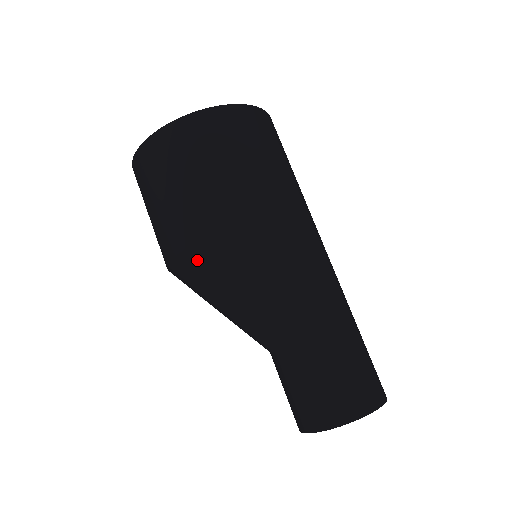
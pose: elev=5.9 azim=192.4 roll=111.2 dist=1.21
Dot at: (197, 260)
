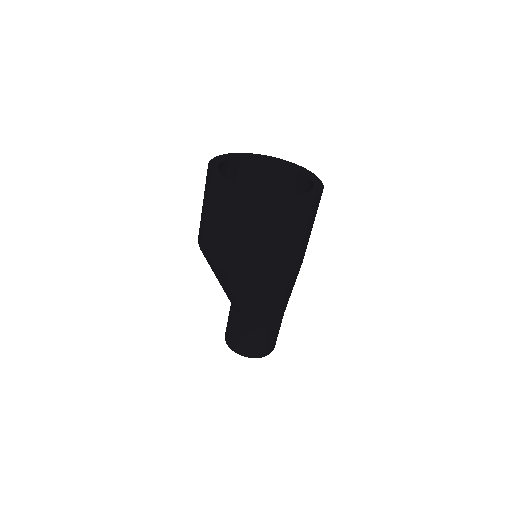
Dot at: (247, 281)
